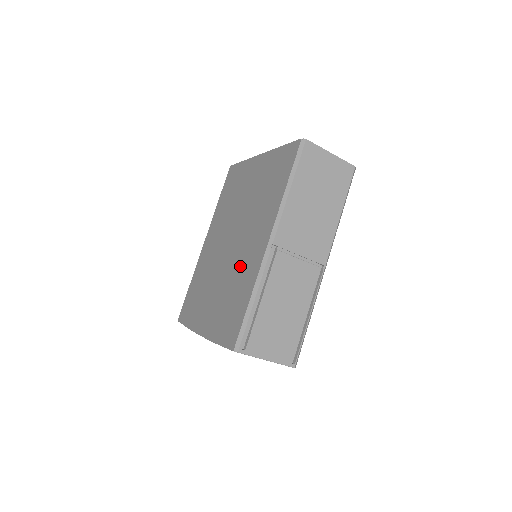
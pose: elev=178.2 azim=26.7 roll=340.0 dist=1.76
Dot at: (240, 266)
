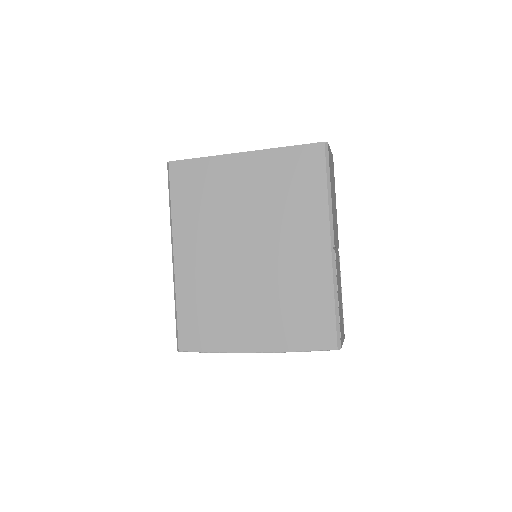
Dot at: (291, 274)
